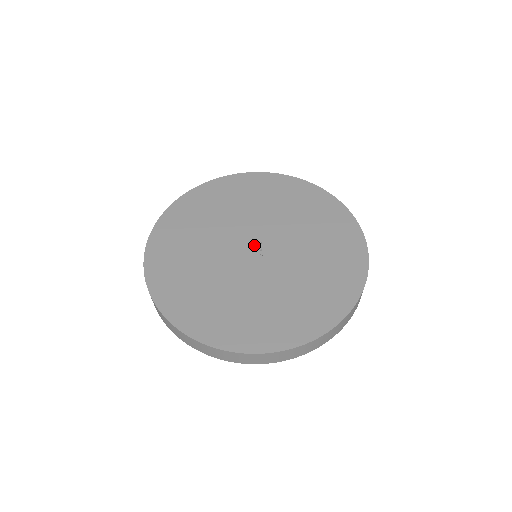
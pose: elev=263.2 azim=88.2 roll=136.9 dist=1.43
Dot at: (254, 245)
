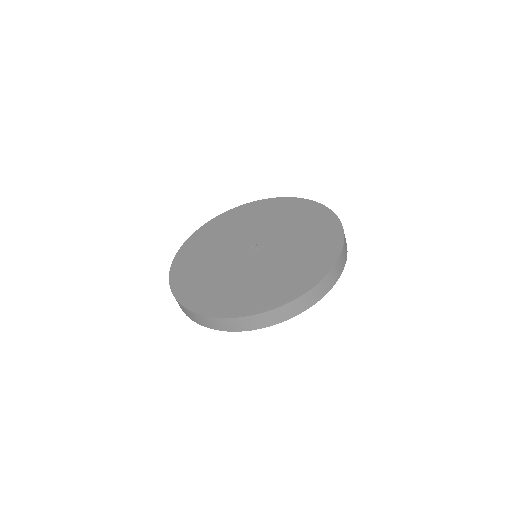
Dot at: (251, 247)
